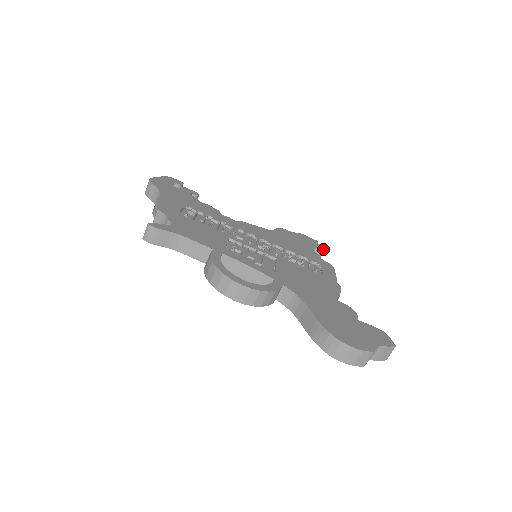
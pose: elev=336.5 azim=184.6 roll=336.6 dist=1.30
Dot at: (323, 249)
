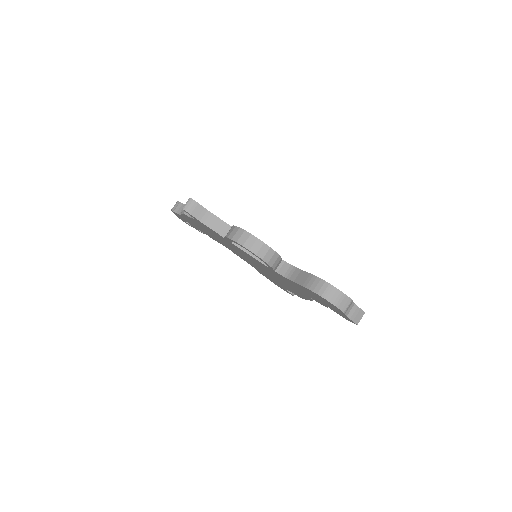
Dot at: occluded
